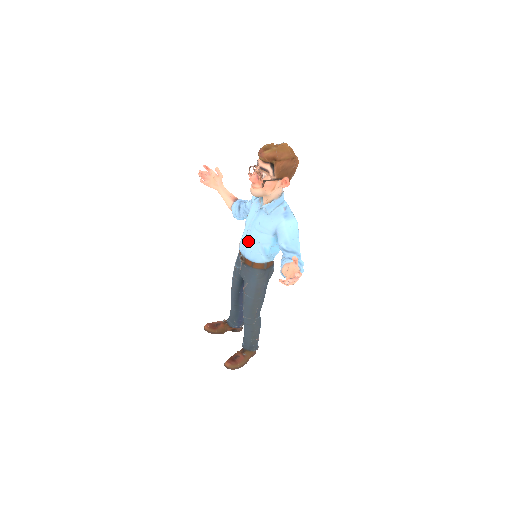
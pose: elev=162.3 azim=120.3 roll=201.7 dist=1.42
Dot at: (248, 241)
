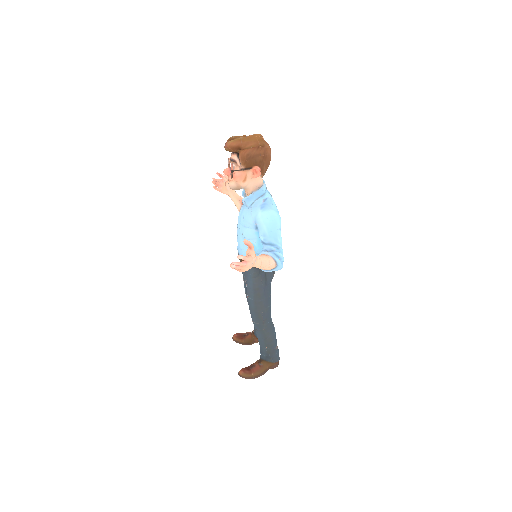
Dot at: (239, 238)
